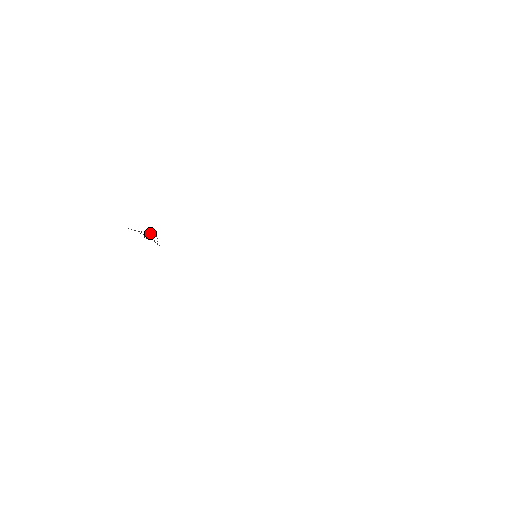
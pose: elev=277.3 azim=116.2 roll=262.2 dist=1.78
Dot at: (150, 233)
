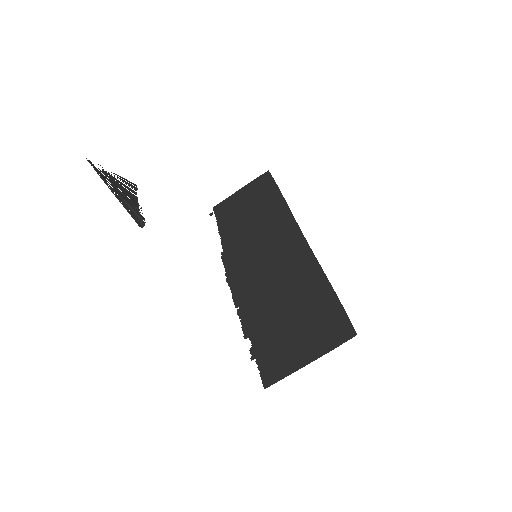
Dot at: (134, 211)
